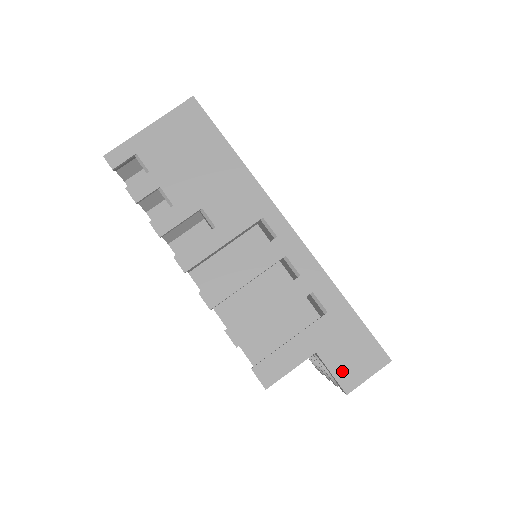
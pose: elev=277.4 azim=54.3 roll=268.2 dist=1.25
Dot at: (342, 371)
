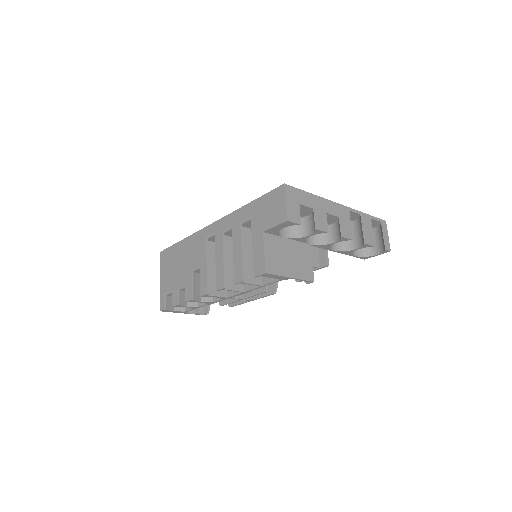
Dot at: (276, 219)
